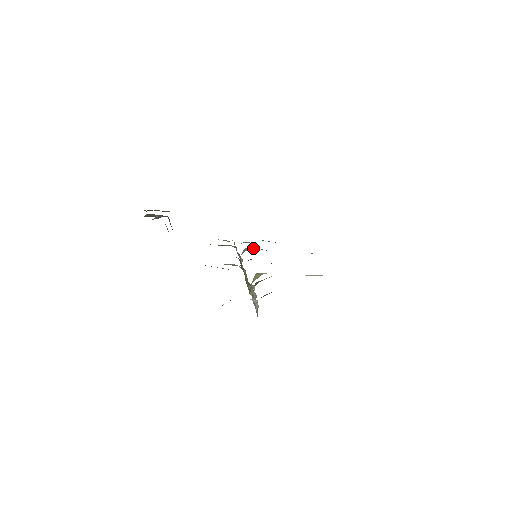
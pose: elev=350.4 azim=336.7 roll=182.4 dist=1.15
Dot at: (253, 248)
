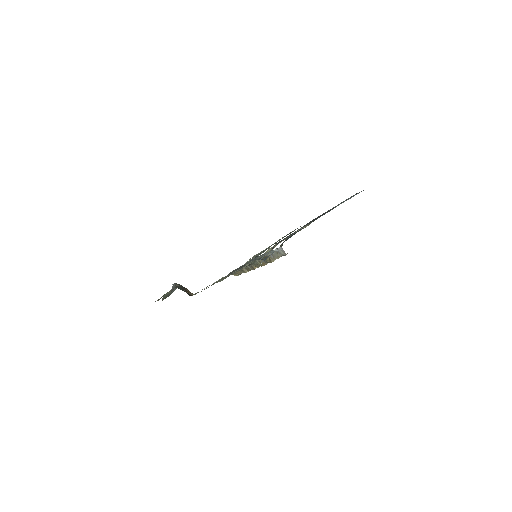
Dot at: occluded
